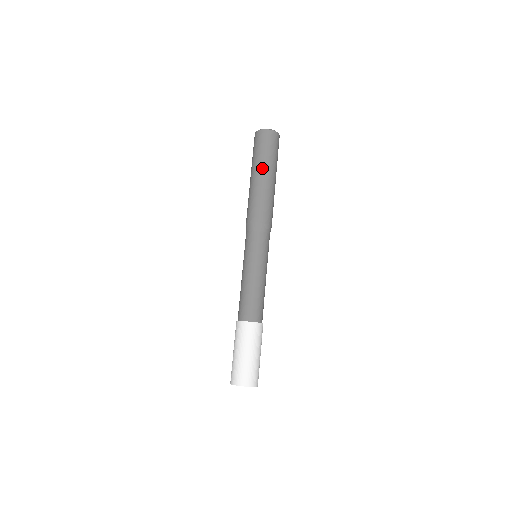
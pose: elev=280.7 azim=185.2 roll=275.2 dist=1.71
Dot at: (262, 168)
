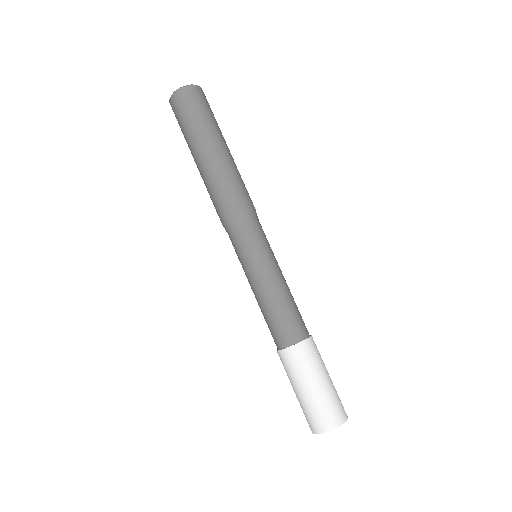
Dot at: (218, 137)
